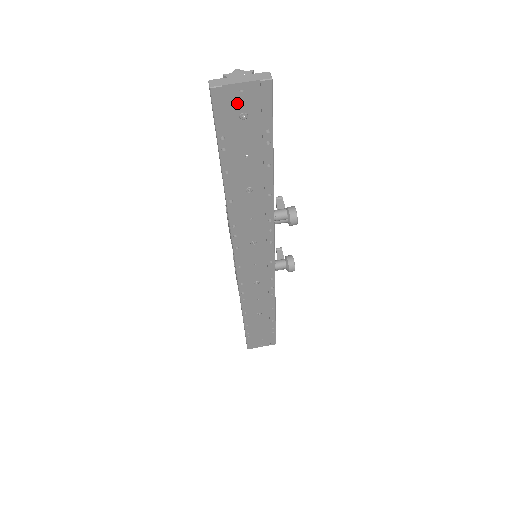
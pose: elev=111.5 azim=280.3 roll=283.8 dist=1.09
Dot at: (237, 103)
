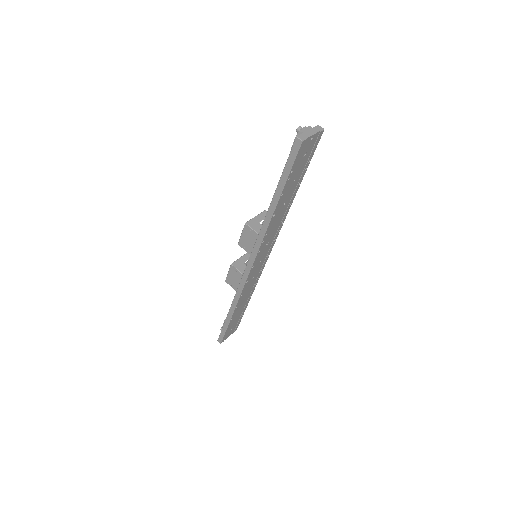
Dot at: (306, 147)
